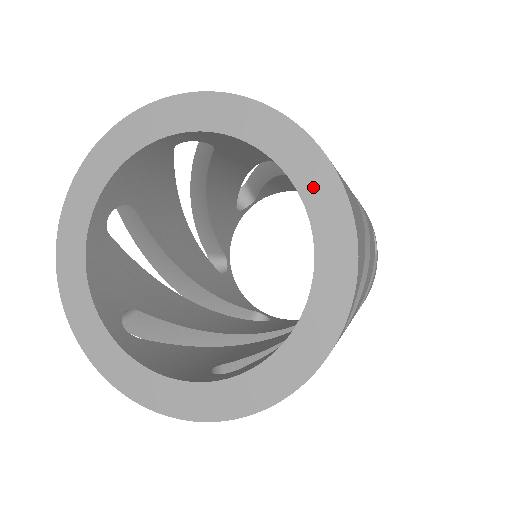
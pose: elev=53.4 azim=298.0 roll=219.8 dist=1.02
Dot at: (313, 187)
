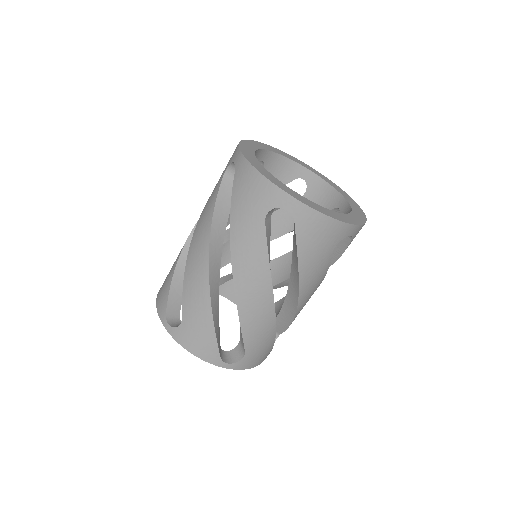
Dot at: (355, 207)
